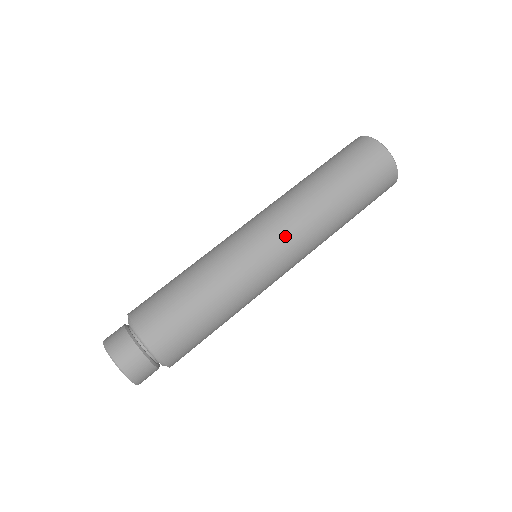
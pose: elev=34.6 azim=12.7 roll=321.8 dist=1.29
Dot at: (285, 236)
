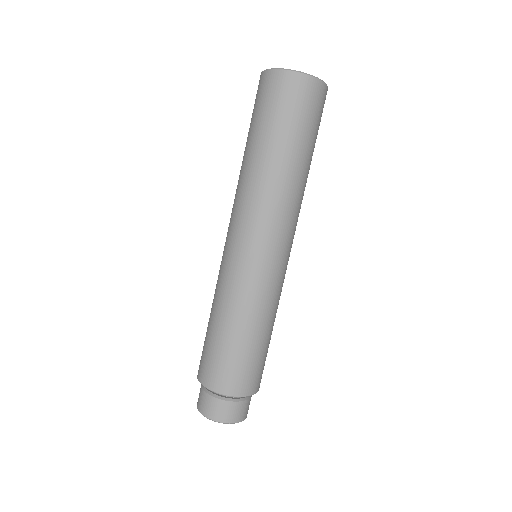
Dot at: (264, 231)
